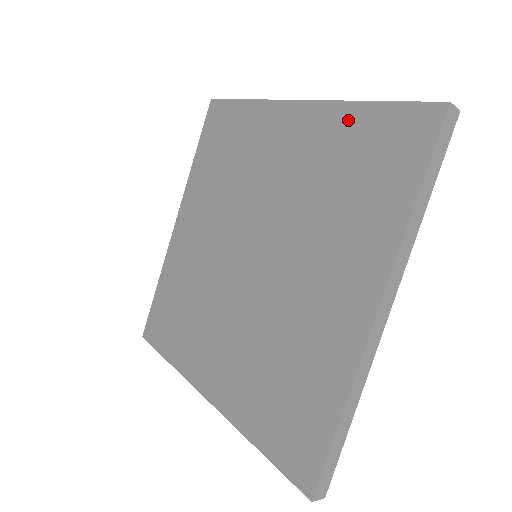
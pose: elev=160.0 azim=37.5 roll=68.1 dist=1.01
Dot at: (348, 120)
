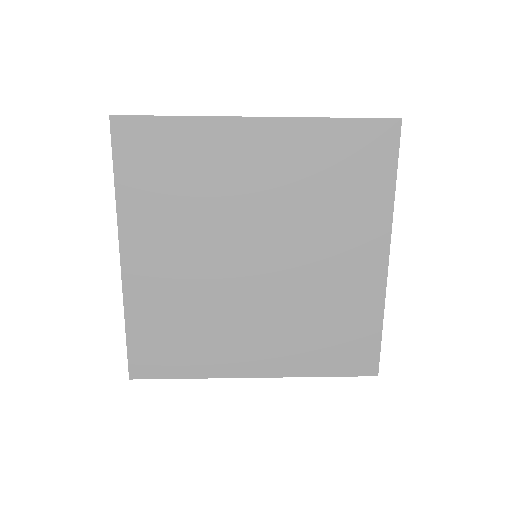
Dot at: (322, 134)
